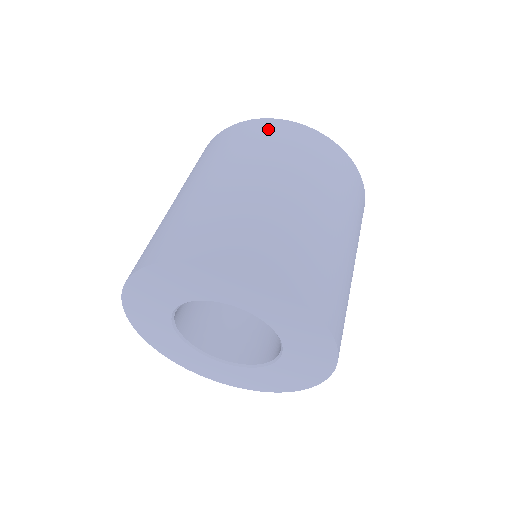
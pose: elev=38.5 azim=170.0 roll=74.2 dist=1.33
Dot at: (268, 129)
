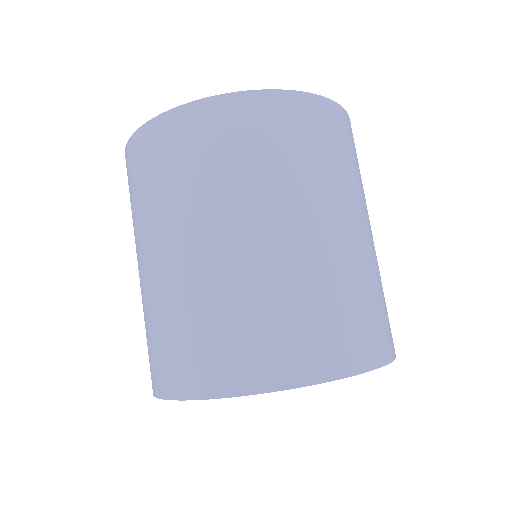
Dot at: (170, 138)
